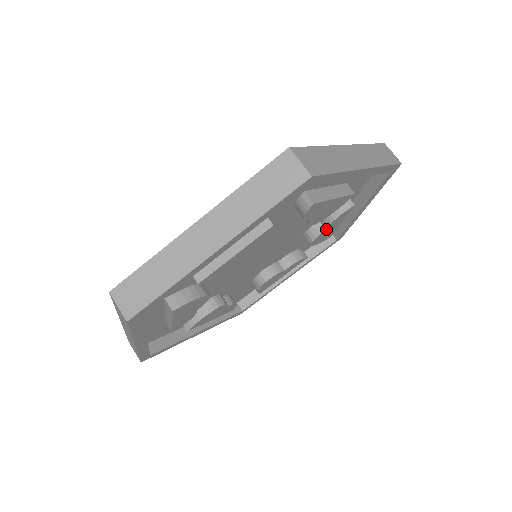
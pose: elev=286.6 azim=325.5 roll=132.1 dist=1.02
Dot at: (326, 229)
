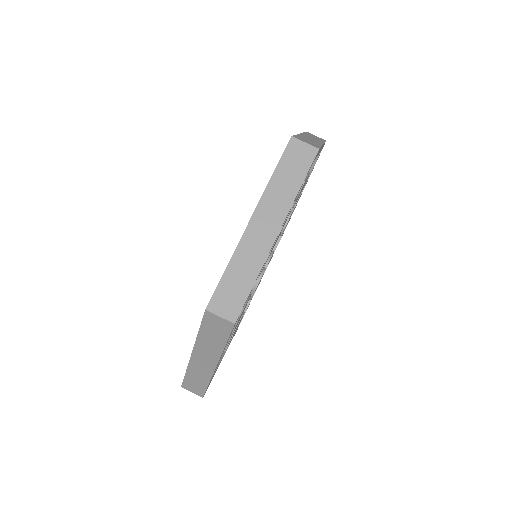
Dot at: occluded
